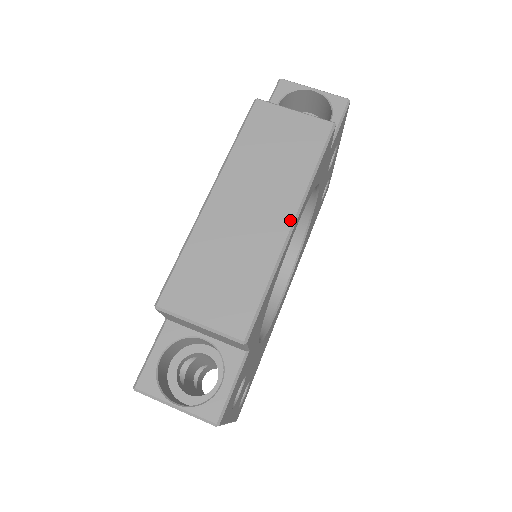
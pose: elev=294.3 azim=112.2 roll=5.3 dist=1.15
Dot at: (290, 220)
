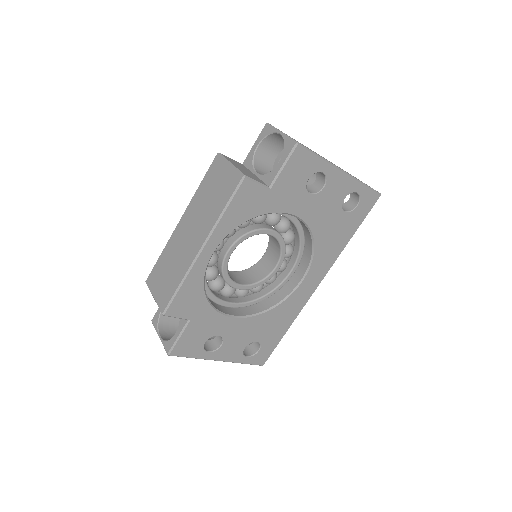
Dot at: (200, 246)
